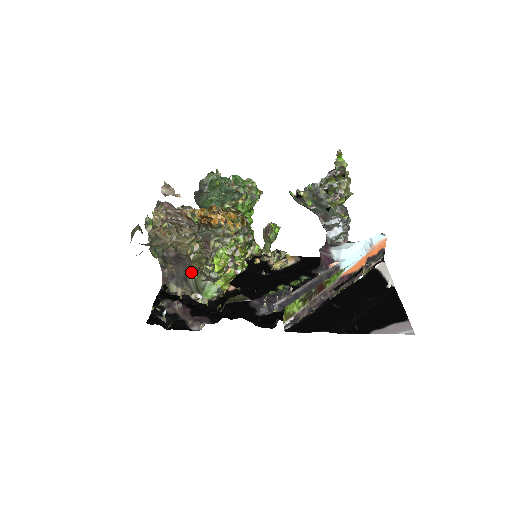
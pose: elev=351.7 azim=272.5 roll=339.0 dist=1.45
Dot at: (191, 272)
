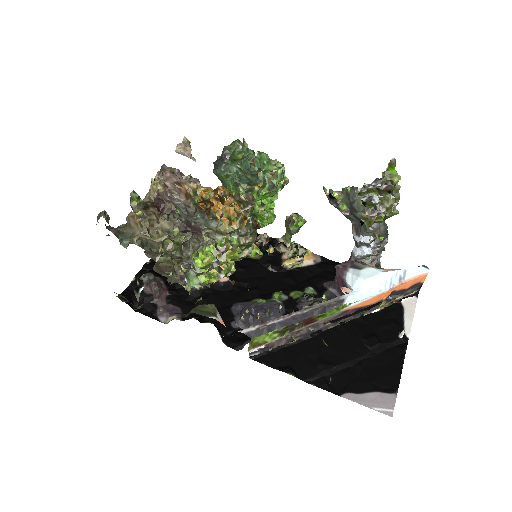
Dot at: occluded
